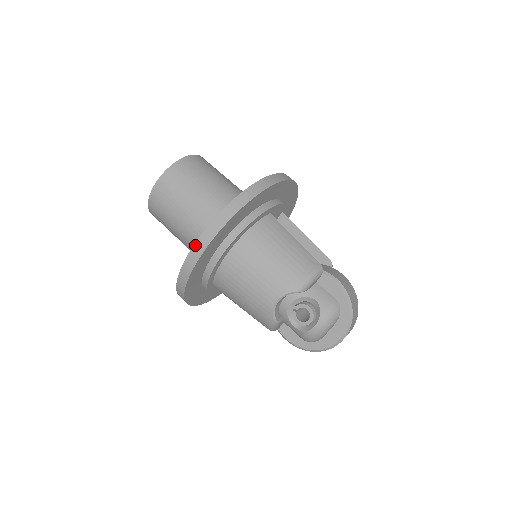
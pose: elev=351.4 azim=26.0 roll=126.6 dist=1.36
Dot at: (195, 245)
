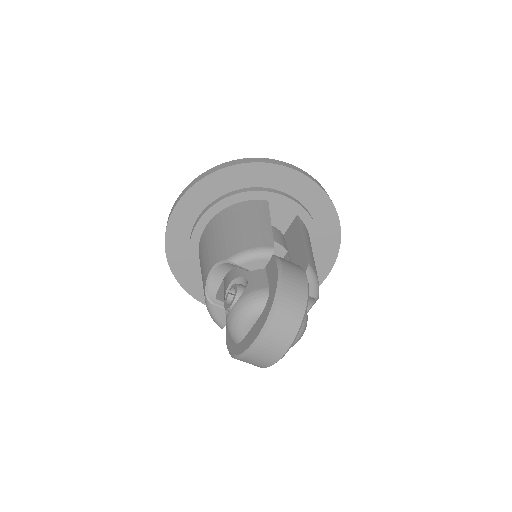
Dot at: (176, 201)
